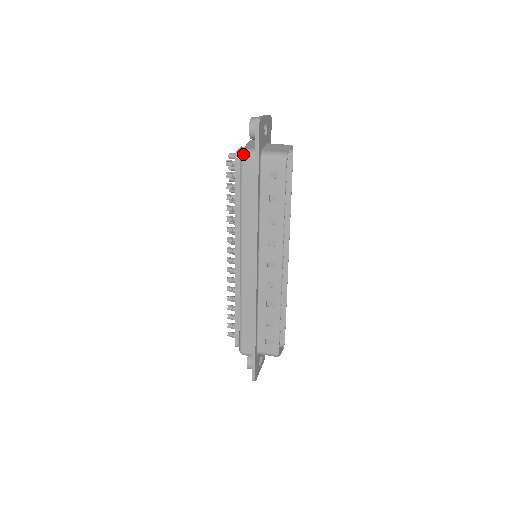
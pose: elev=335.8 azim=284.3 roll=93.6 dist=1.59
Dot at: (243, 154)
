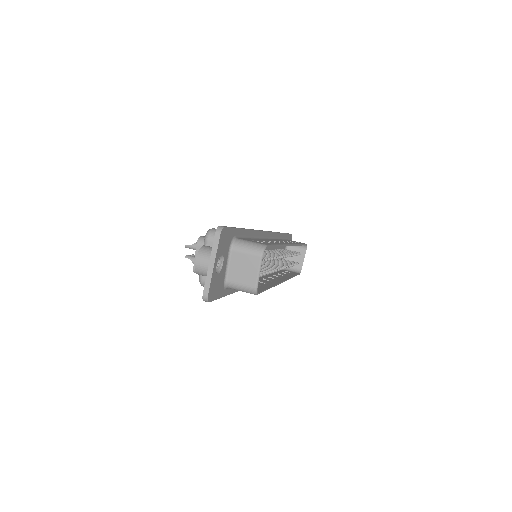
Dot at: (203, 286)
